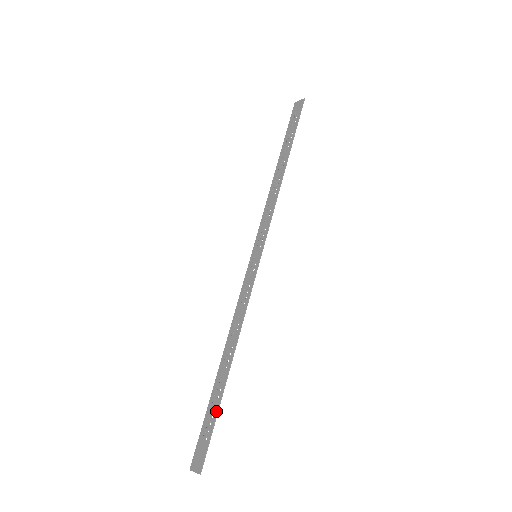
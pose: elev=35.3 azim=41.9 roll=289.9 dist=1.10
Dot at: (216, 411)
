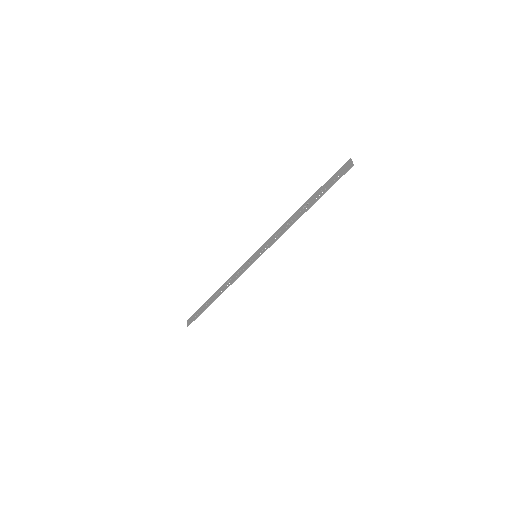
Dot at: (202, 311)
